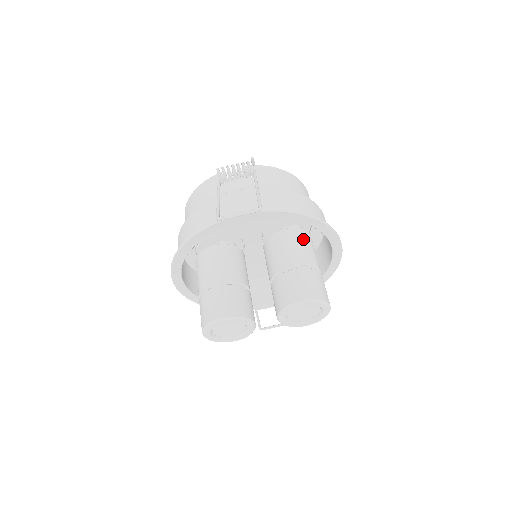
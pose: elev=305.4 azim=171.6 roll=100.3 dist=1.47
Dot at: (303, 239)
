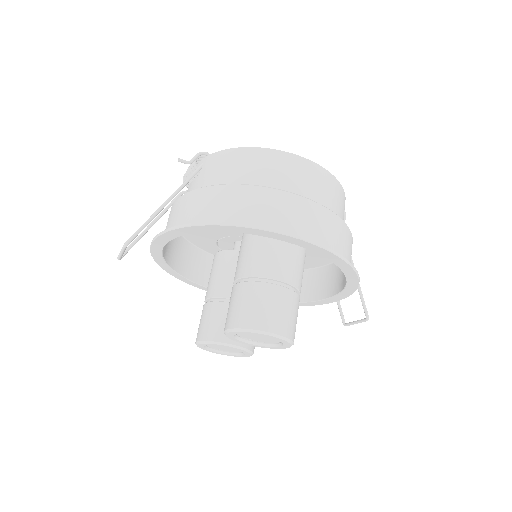
Dot at: (258, 237)
